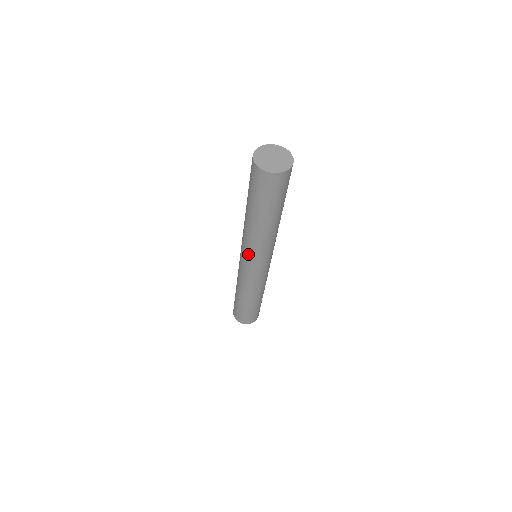
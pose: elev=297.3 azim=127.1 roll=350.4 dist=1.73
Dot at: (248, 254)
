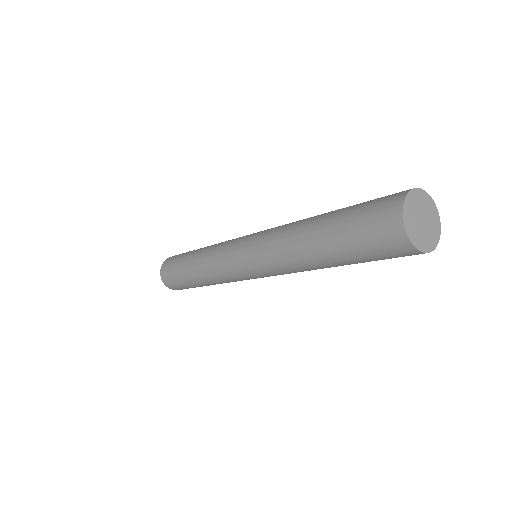
Dot at: (258, 260)
